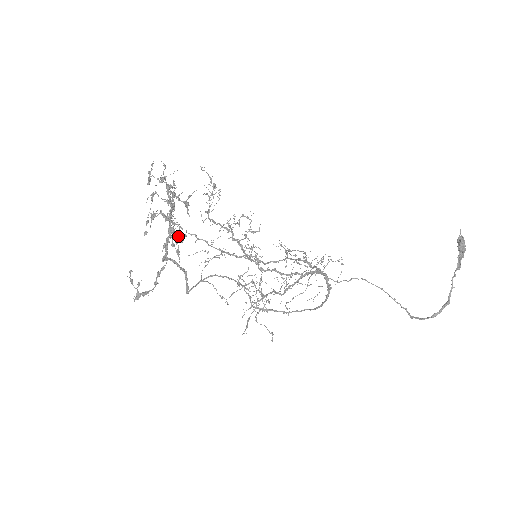
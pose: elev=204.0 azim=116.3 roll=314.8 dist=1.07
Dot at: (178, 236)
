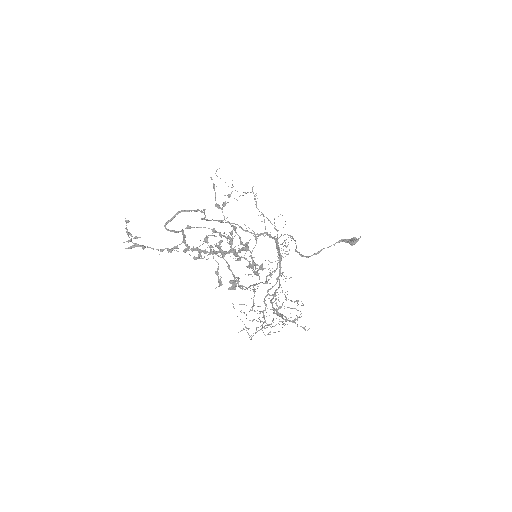
Dot at: (235, 288)
